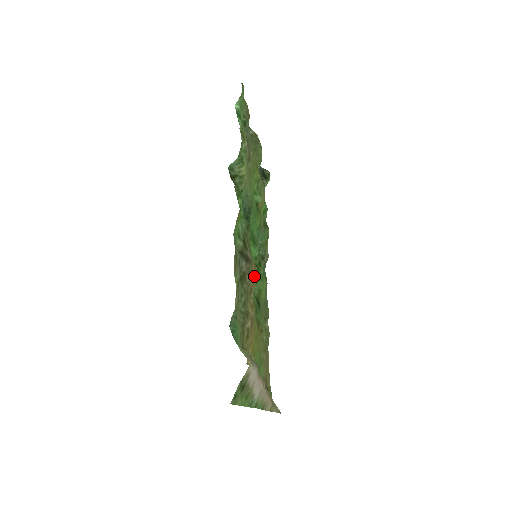
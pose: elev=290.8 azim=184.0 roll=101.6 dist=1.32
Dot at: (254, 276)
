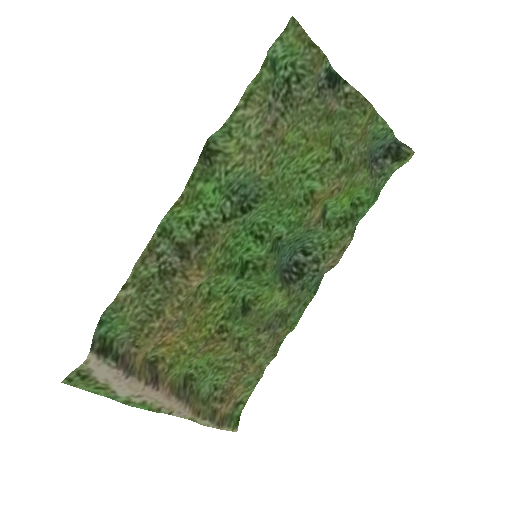
Dot at: (192, 278)
